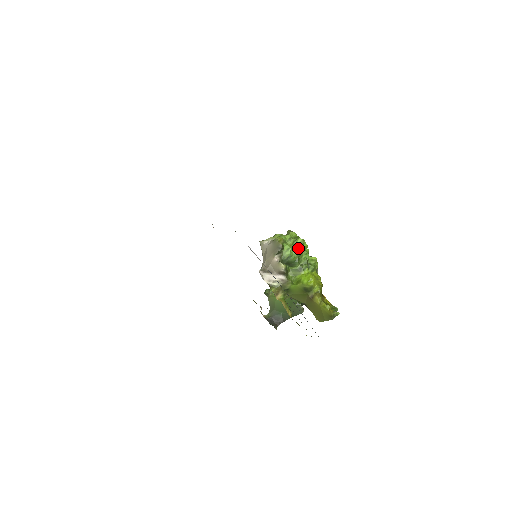
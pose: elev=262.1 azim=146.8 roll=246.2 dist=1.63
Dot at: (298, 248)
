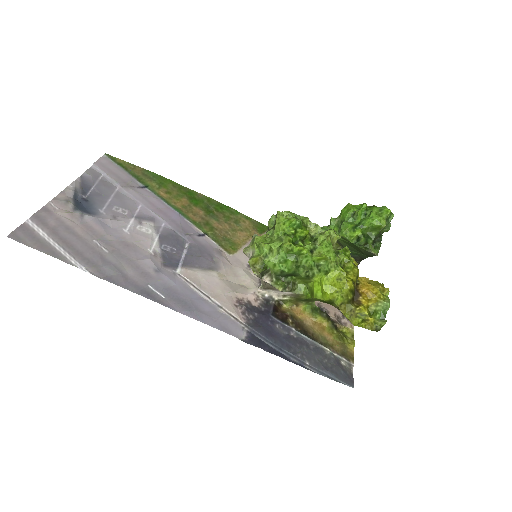
Dot at: (288, 257)
